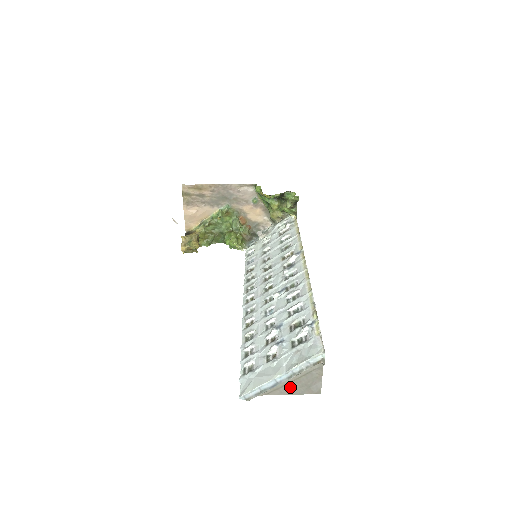
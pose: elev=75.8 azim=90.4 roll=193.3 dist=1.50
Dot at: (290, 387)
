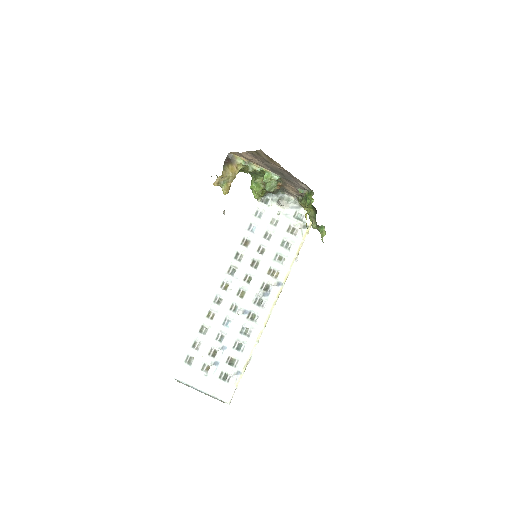
Dot at: occluded
